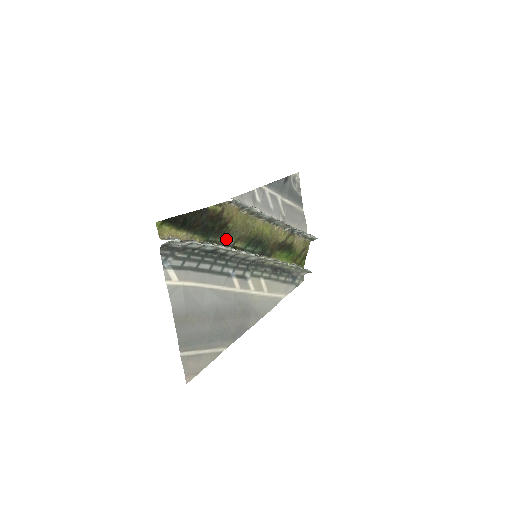
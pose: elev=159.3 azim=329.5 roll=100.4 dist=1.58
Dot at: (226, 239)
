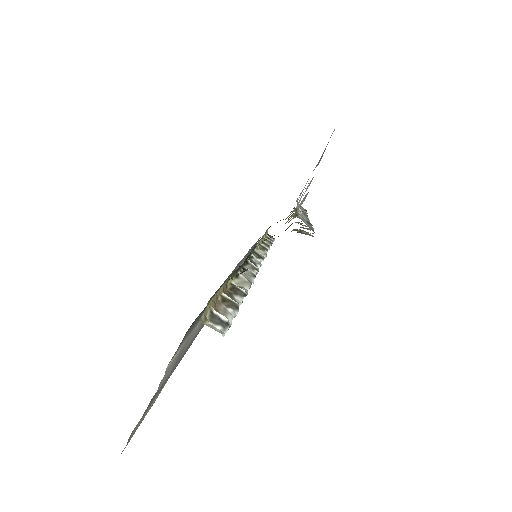
Dot at: occluded
